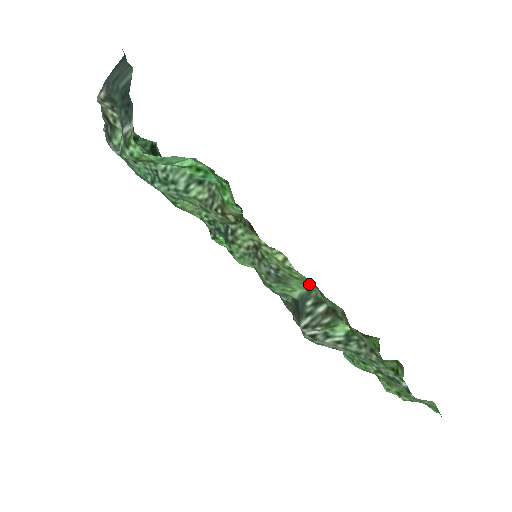
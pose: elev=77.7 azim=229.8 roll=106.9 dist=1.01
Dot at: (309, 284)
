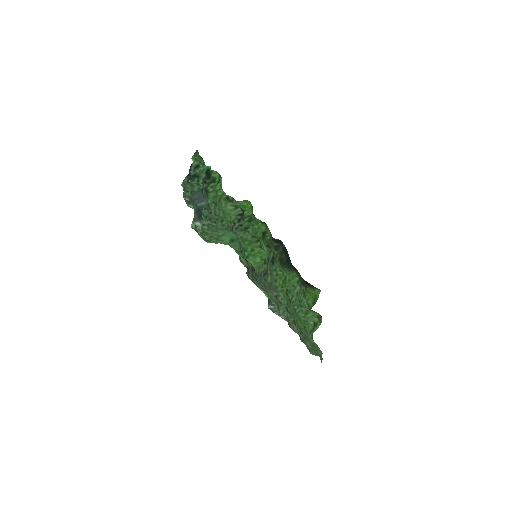
Dot at: (275, 300)
